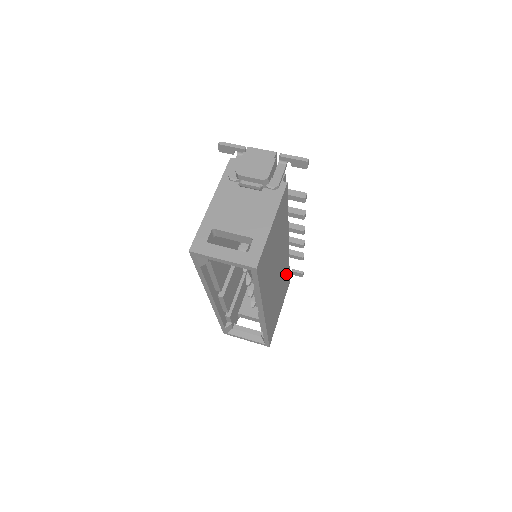
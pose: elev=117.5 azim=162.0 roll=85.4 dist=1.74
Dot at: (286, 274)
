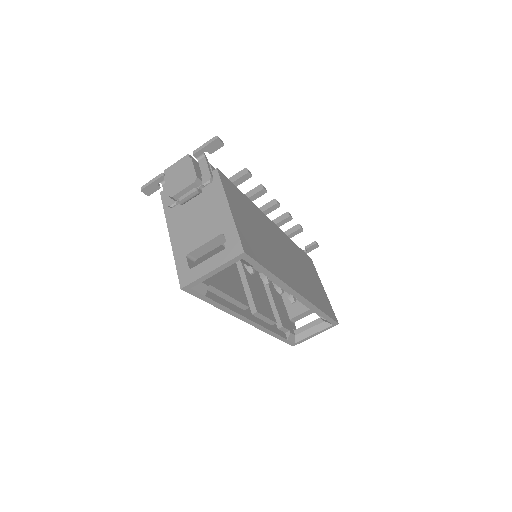
Dot at: (298, 252)
